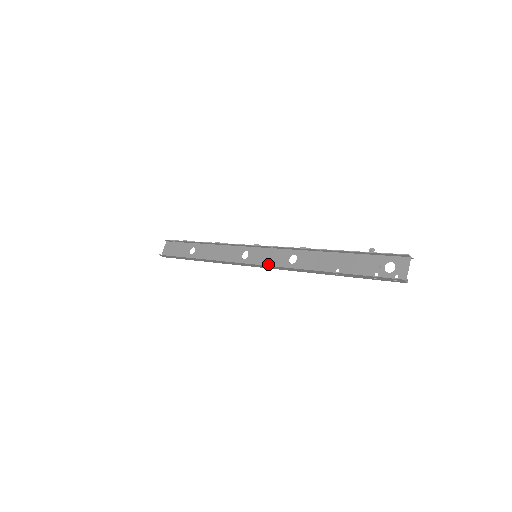
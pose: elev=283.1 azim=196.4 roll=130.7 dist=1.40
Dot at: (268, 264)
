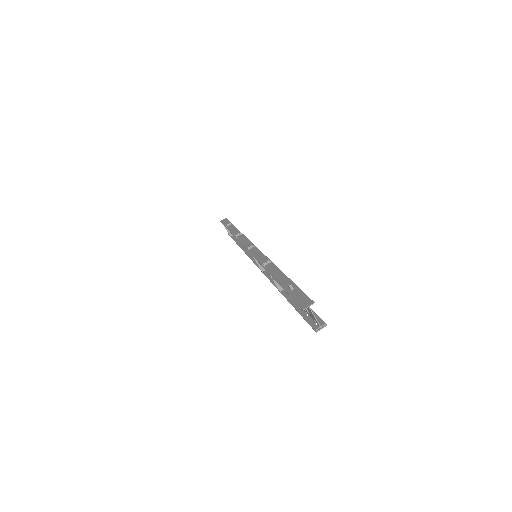
Dot at: (263, 269)
